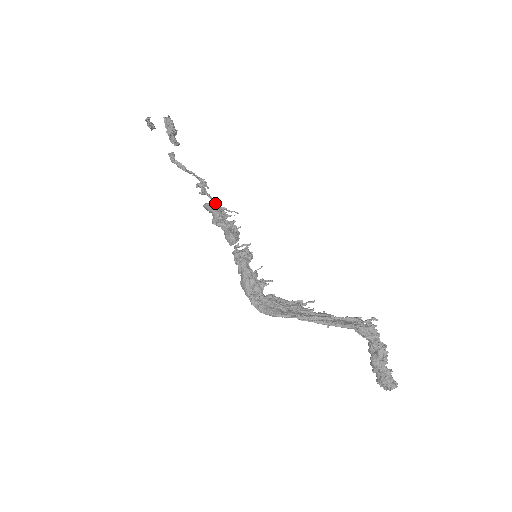
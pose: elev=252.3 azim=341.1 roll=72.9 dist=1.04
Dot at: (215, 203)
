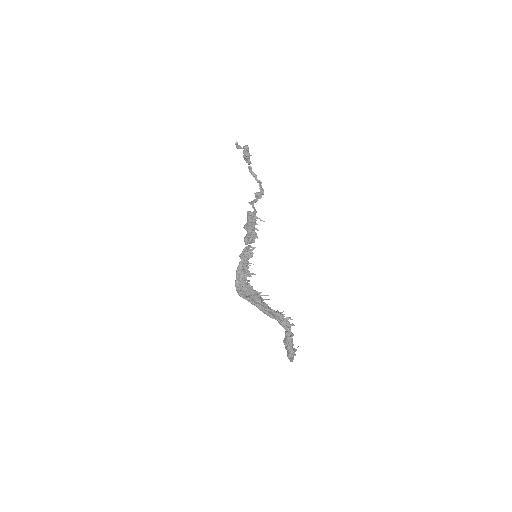
Dot at: (252, 213)
